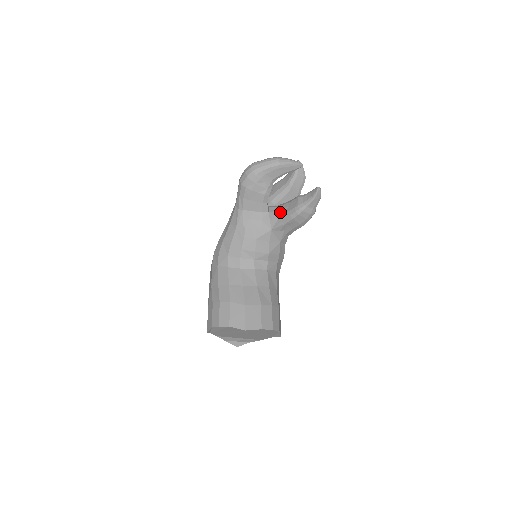
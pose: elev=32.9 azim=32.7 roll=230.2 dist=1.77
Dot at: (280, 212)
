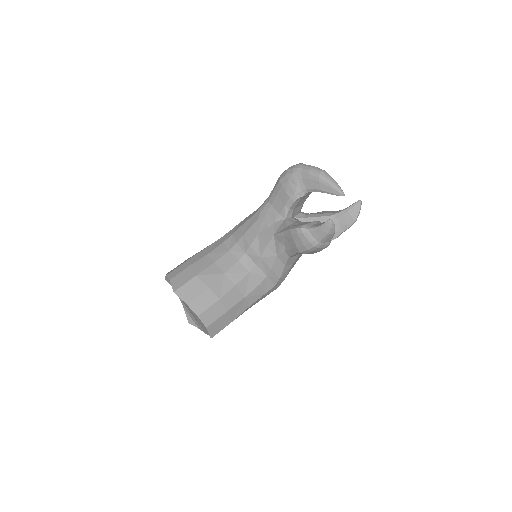
Dot at: (291, 224)
